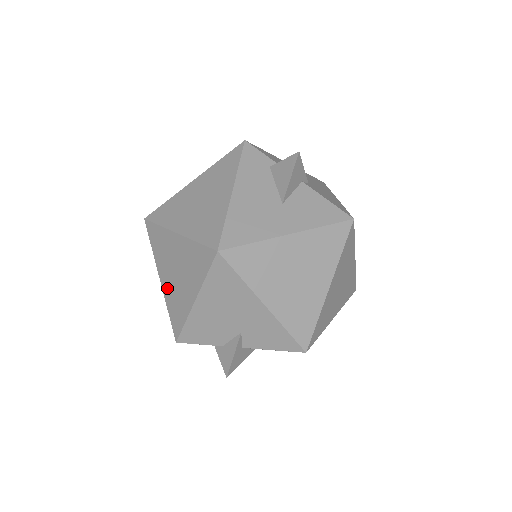
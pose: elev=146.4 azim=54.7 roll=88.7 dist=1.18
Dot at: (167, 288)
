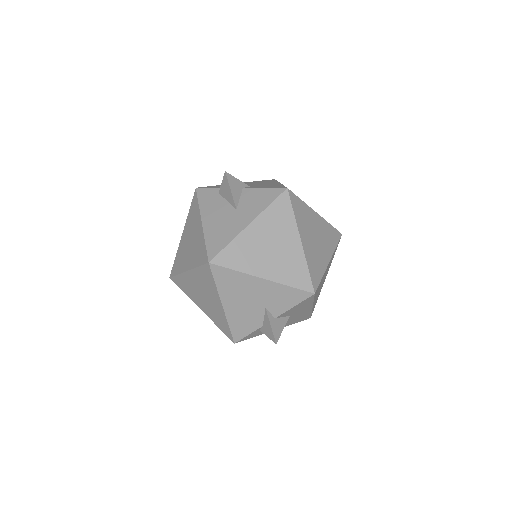
Dot at: (207, 311)
